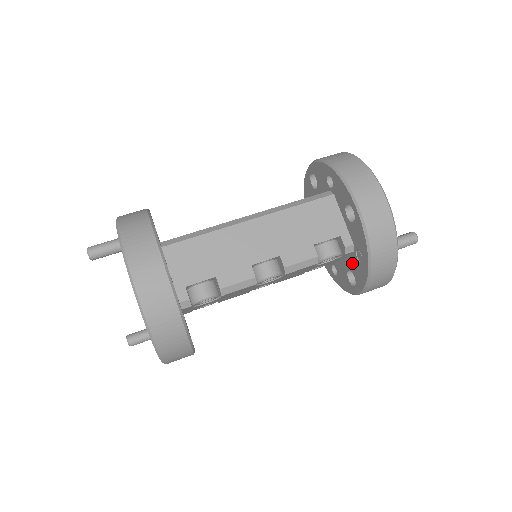
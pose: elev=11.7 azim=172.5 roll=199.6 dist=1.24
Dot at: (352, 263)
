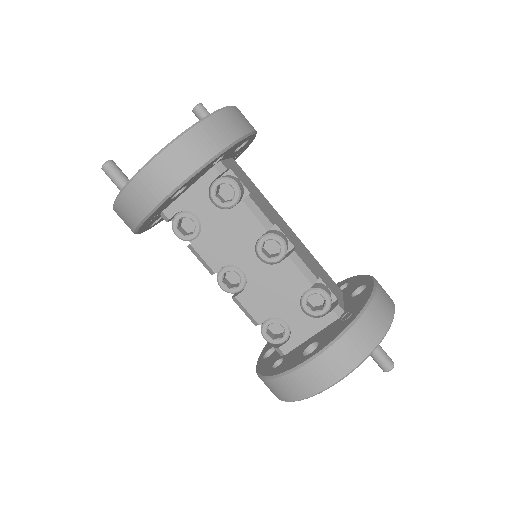
Dot at: (326, 331)
